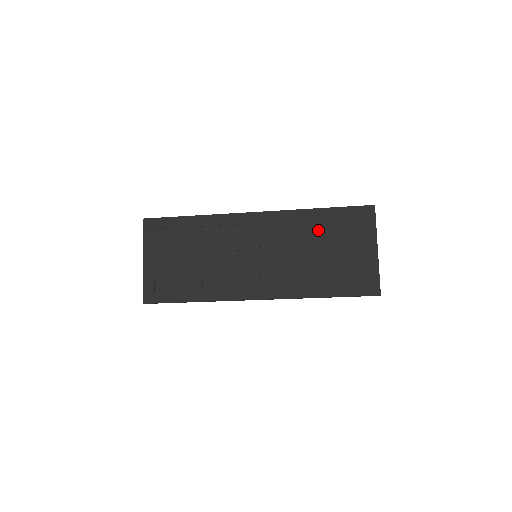
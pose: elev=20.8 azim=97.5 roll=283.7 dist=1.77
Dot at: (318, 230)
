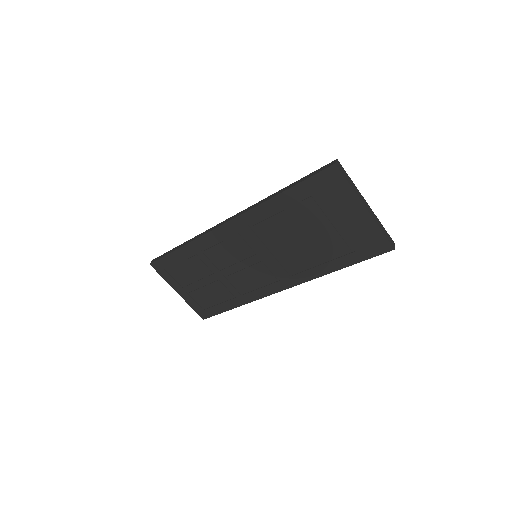
Dot at: (293, 215)
